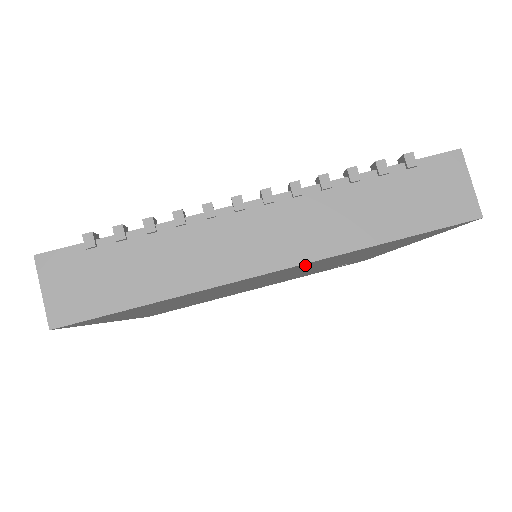
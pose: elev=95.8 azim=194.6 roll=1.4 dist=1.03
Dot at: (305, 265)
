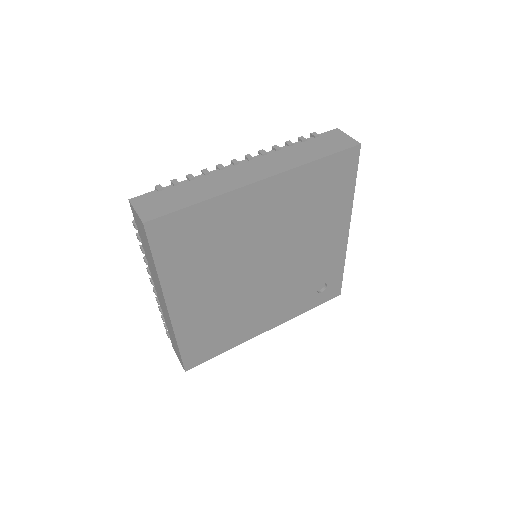
Dot at: (281, 187)
